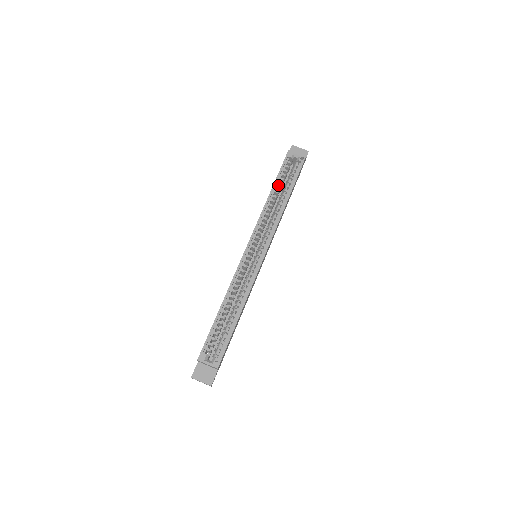
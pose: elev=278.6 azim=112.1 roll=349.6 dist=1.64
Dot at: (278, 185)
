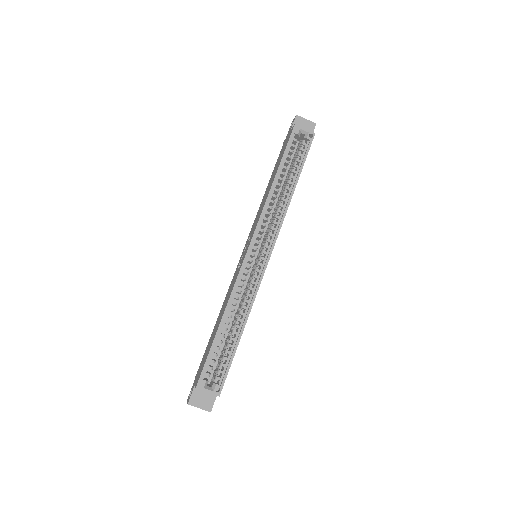
Dot at: (282, 169)
